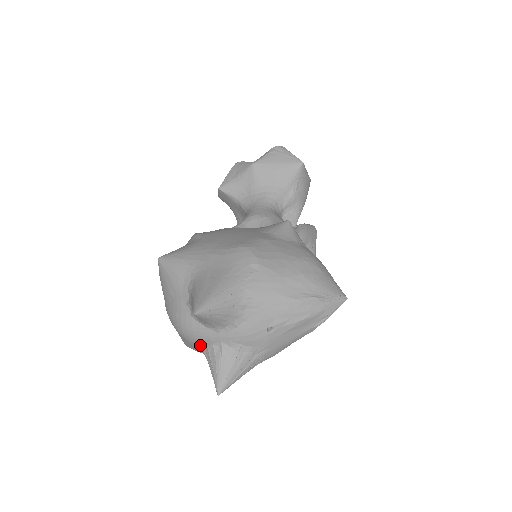
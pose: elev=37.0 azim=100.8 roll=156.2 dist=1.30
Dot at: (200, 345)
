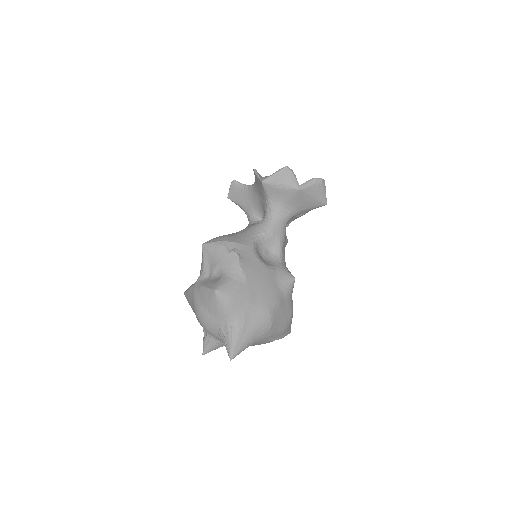
Dot at: (207, 332)
